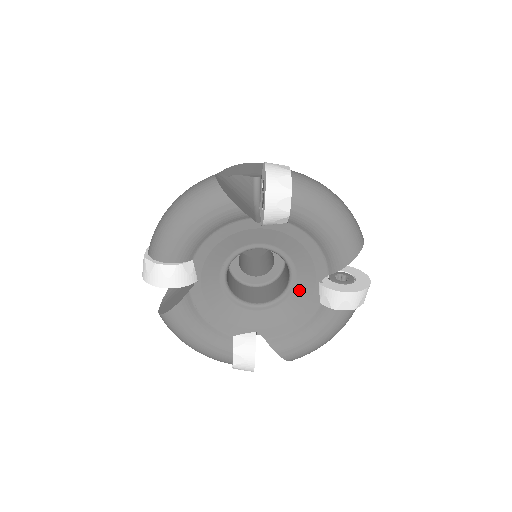
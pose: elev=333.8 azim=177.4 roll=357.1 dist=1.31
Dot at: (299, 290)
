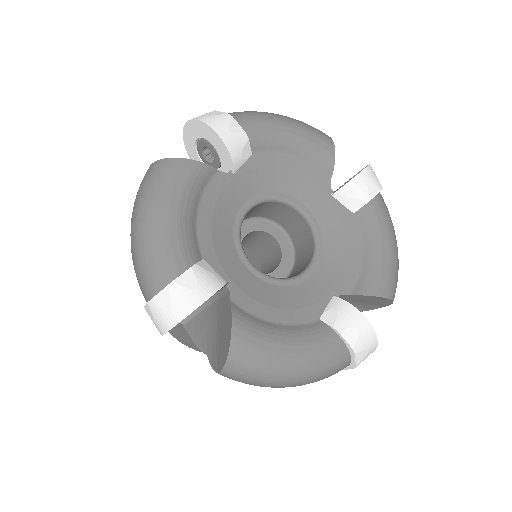
Dot at: (306, 288)
